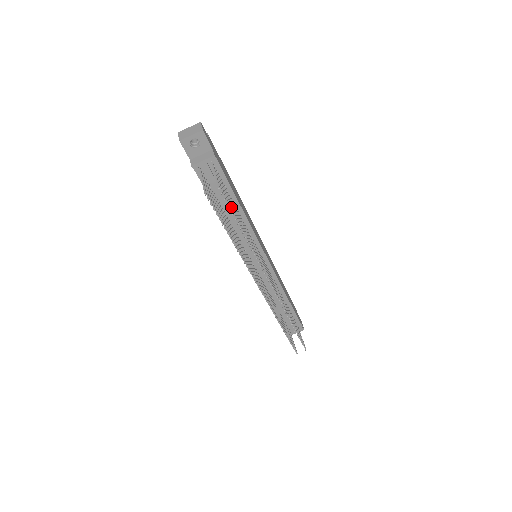
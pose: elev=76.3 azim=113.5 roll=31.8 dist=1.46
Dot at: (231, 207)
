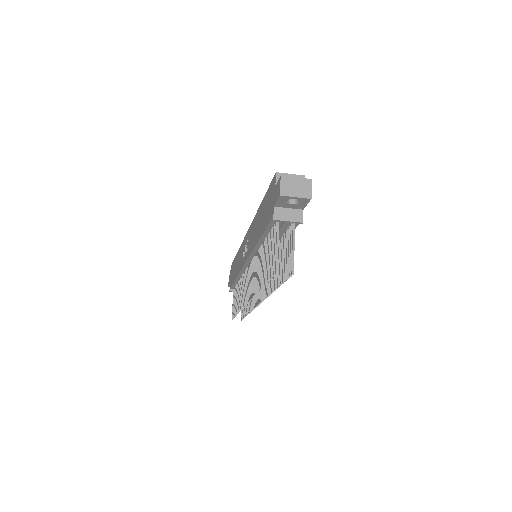
Dot at: (284, 271)
